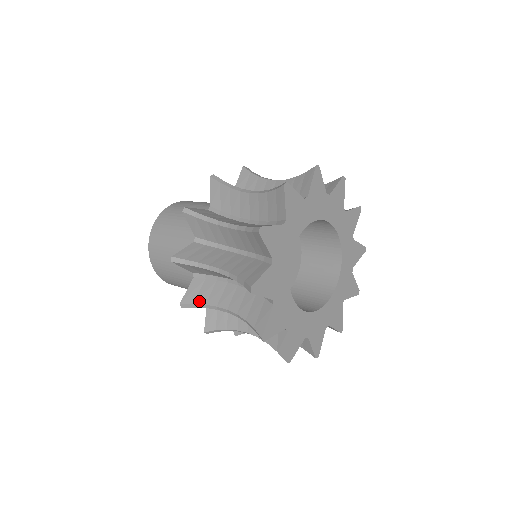
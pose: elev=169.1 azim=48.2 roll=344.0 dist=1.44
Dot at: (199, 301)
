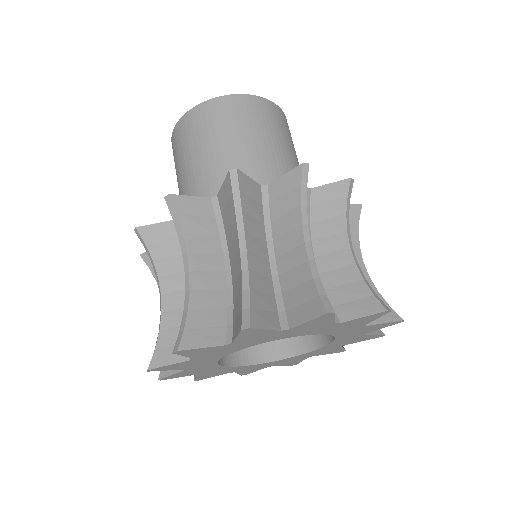
Dot at: occluded
